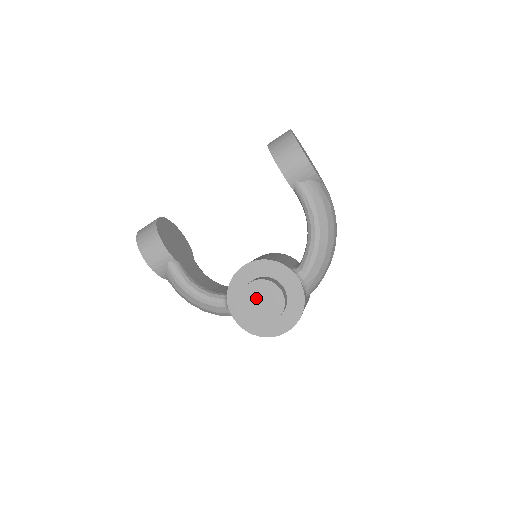
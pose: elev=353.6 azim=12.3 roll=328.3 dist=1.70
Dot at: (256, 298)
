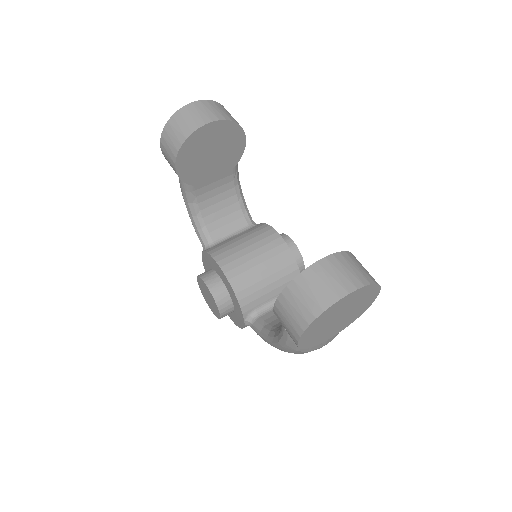
Dot at: (206, 291)
